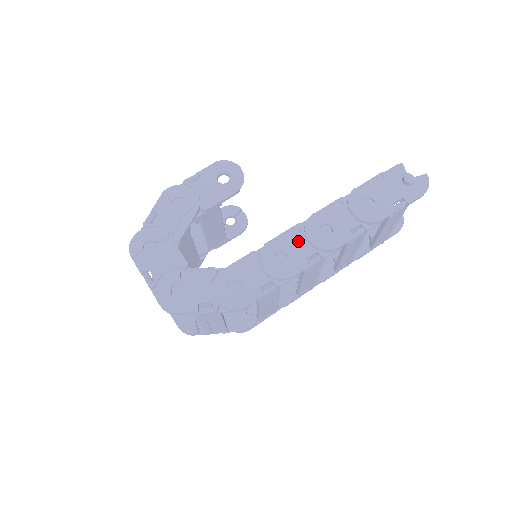
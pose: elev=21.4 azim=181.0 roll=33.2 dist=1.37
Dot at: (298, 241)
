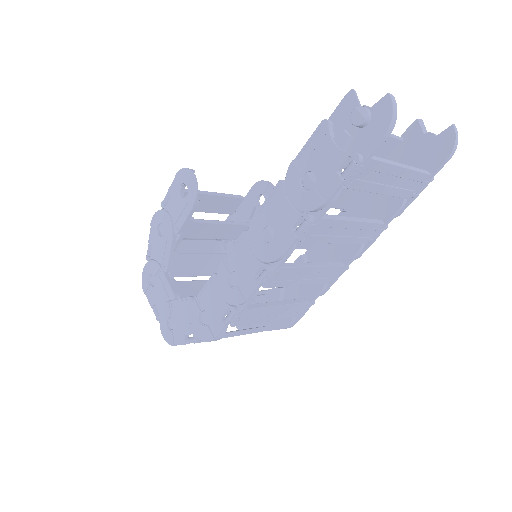
Dot at: (245, 255)
